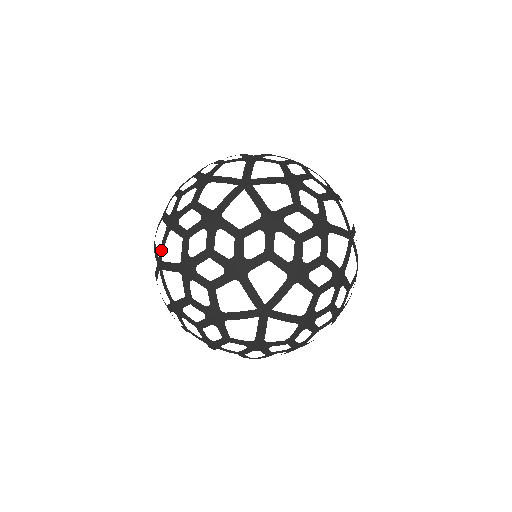
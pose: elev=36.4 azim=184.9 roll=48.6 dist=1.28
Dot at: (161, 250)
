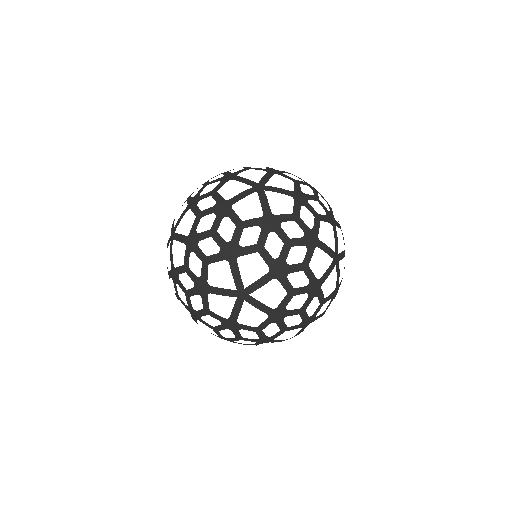
Dot at: (254, 286)
